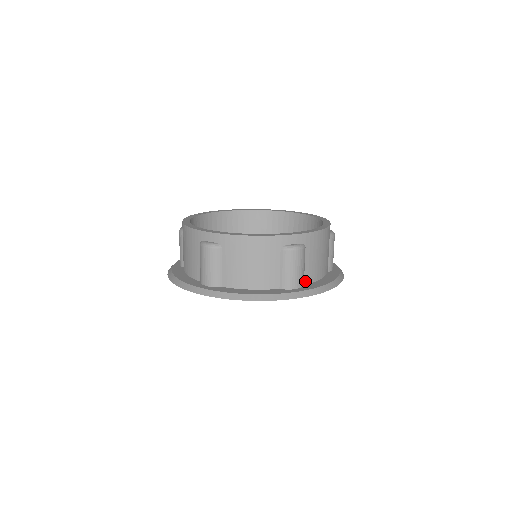
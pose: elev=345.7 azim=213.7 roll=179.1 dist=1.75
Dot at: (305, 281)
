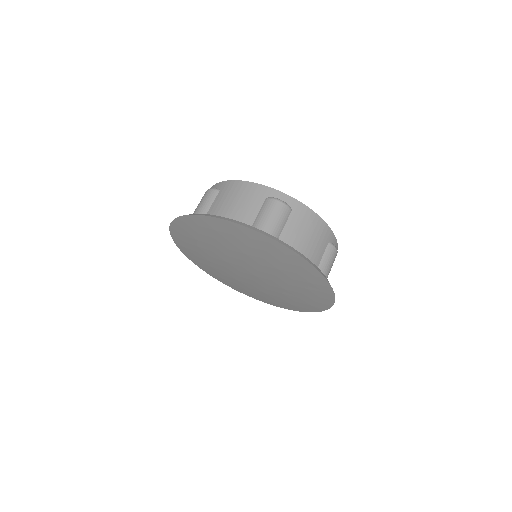
Dot at: occluded
